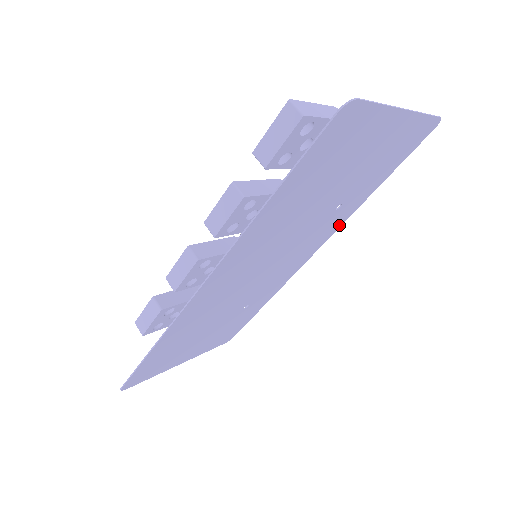
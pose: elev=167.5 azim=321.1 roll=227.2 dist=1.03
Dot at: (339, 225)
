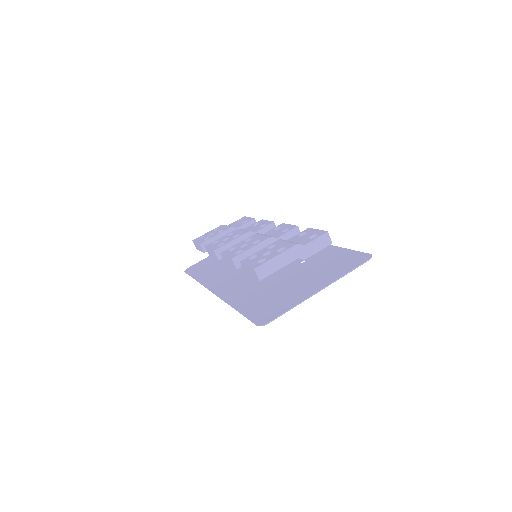
Dot at: occluded
